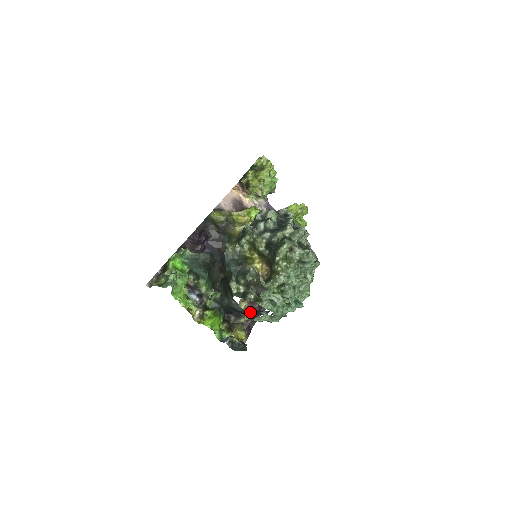
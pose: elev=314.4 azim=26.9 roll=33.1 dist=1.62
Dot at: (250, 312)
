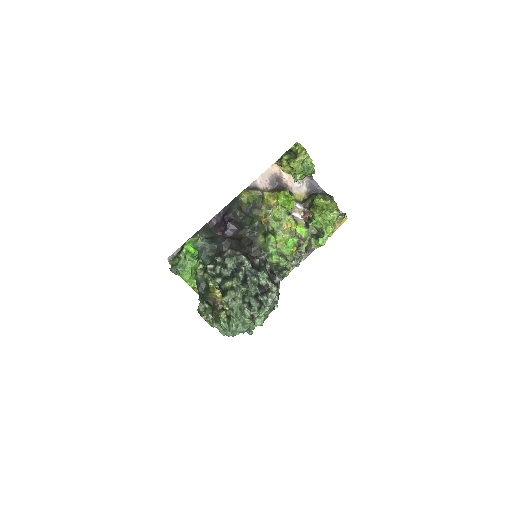
Dot at: occluded
